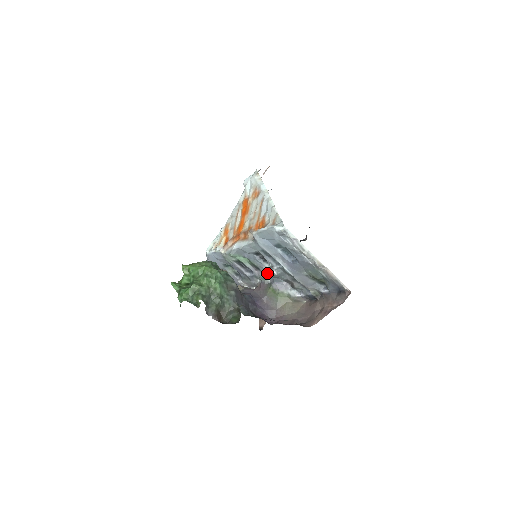
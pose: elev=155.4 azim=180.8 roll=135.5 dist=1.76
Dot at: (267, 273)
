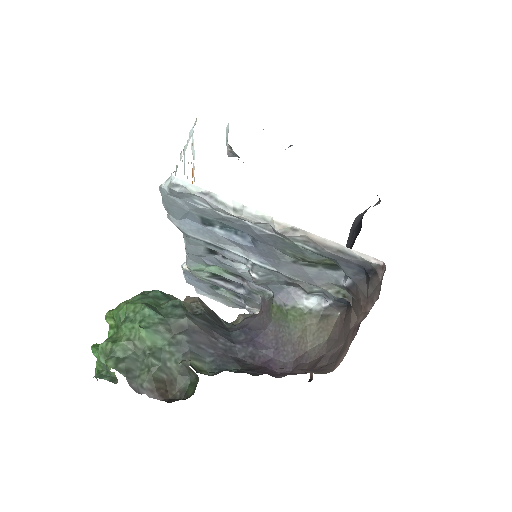
Dot at: occluded
